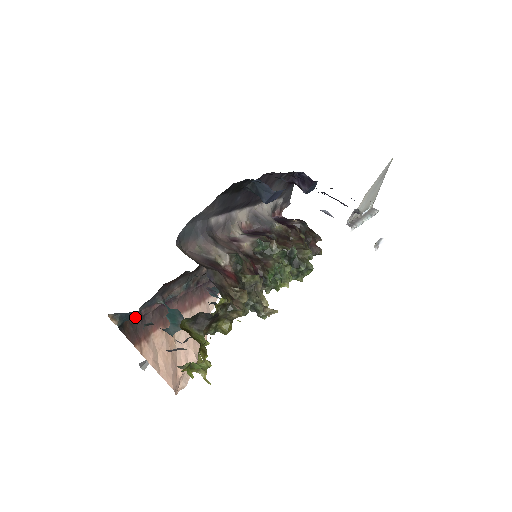
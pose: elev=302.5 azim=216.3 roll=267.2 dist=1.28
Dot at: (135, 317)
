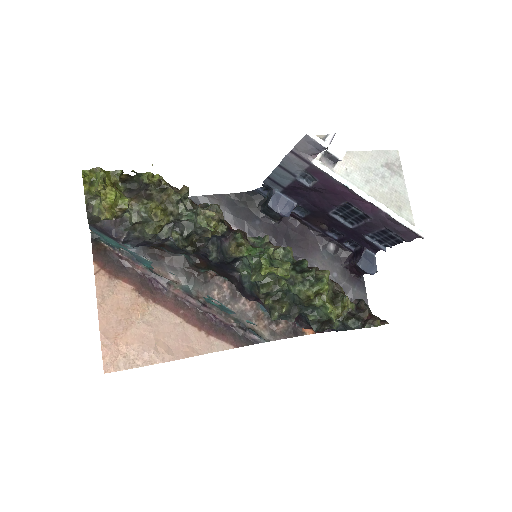
Dot at: occluded
